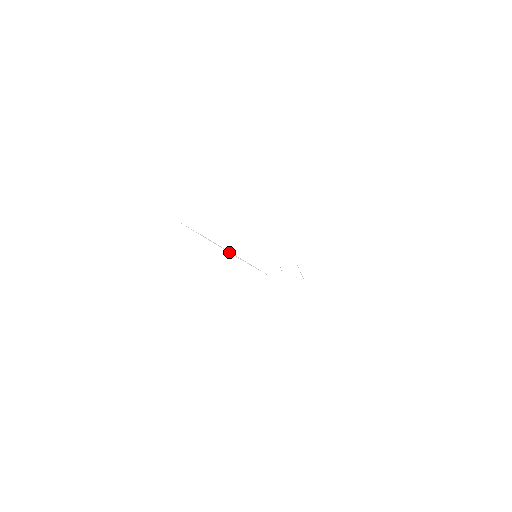
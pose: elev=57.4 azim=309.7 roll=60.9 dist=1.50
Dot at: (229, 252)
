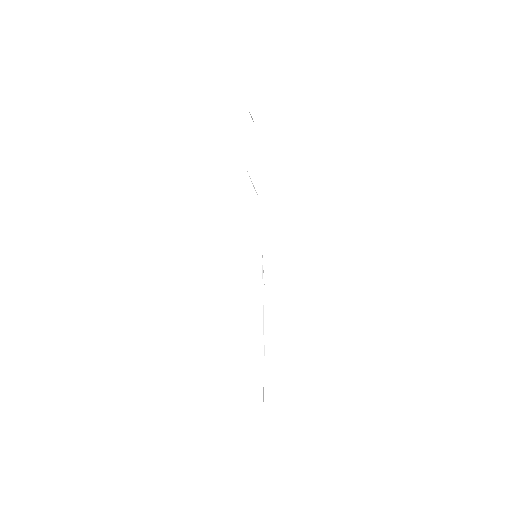
Dot at: occluded
